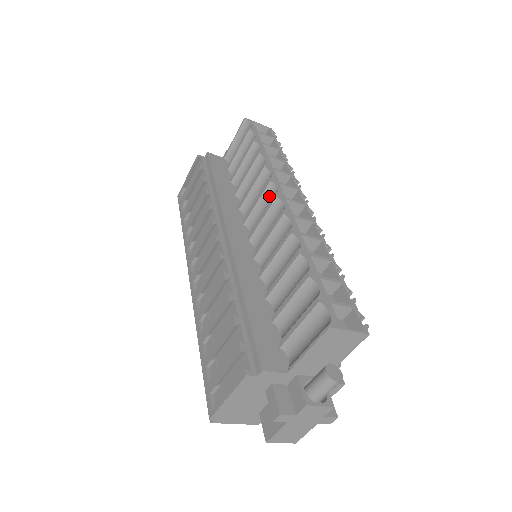
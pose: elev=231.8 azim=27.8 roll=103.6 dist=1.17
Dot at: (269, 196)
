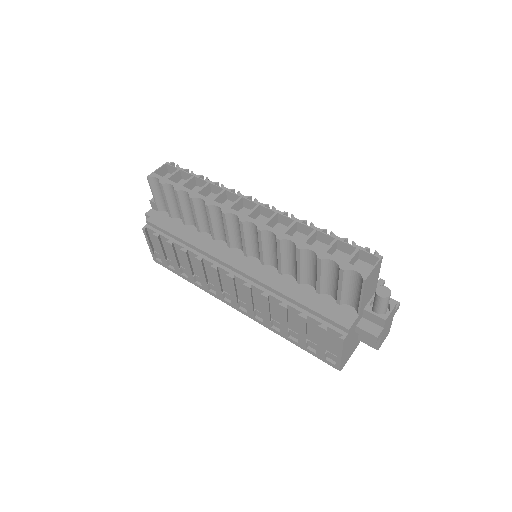
Dot at: (232, 222)
